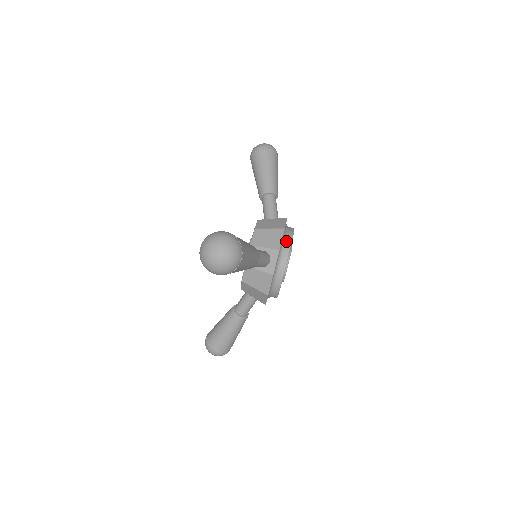
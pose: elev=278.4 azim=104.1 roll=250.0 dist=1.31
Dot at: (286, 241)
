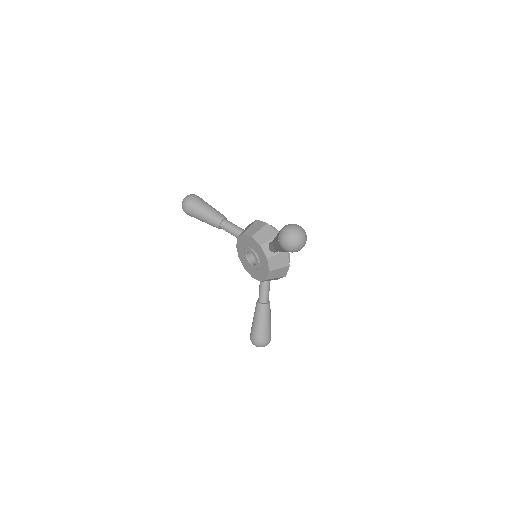
Dot at: occluded
